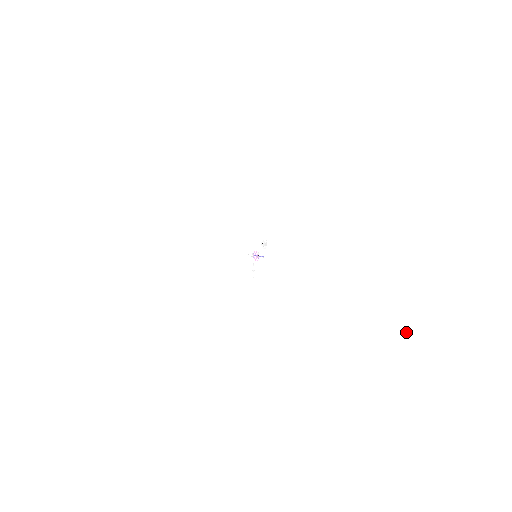
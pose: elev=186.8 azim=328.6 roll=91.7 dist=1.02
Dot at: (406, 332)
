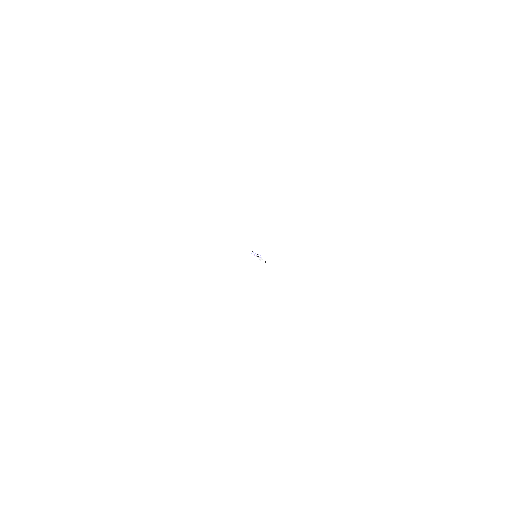
Dot at: (378, 229)
